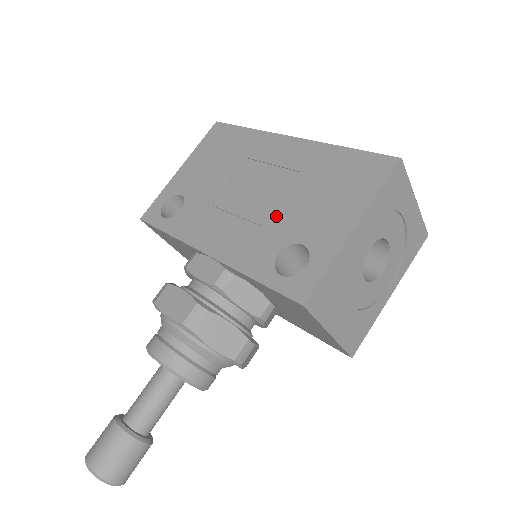
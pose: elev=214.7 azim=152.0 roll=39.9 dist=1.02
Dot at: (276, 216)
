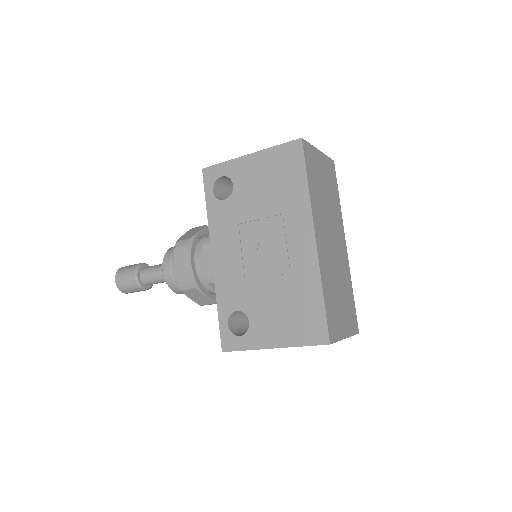
Dot at: (256, 287)
